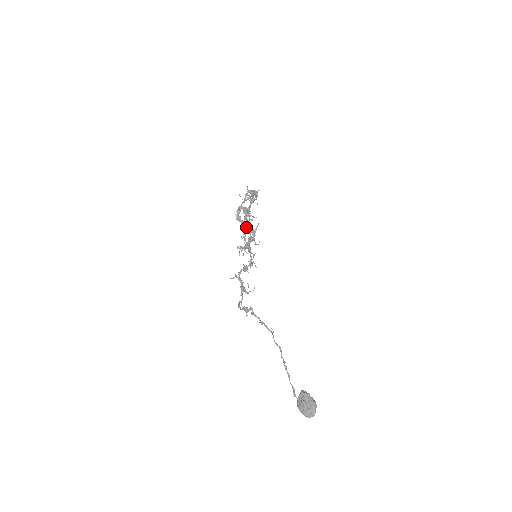
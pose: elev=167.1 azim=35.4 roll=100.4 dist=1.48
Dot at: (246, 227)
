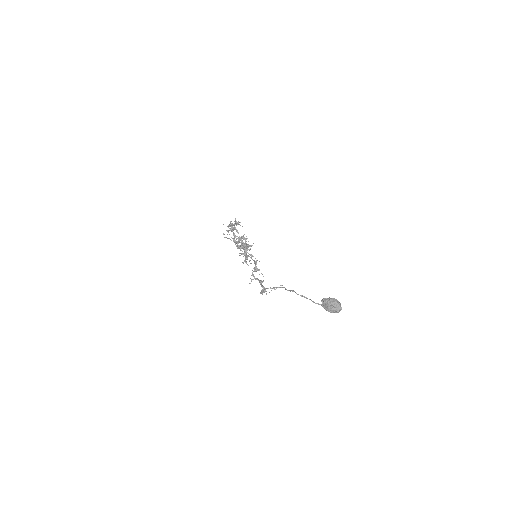
Dot at: (240, 247)
